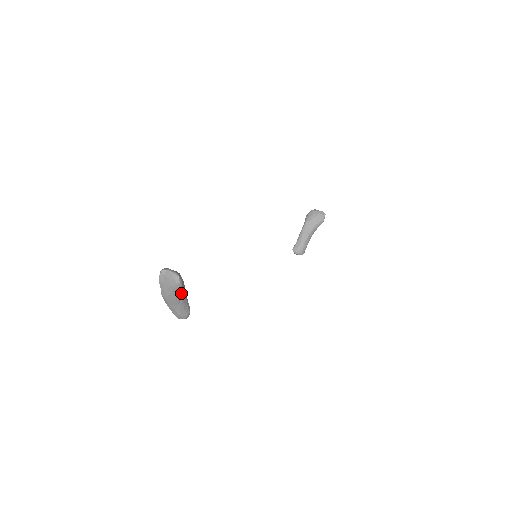
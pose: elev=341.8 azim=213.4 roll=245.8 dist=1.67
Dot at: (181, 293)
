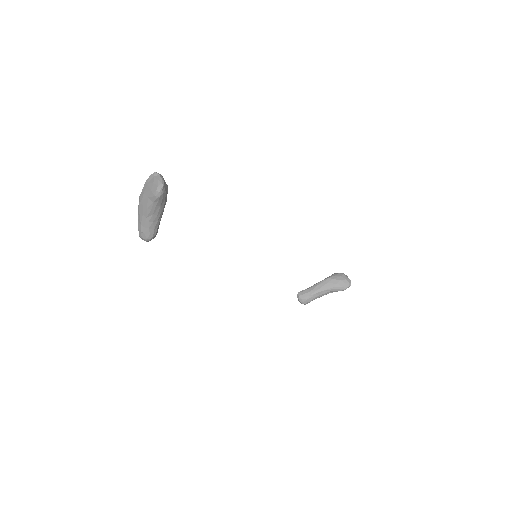
Dot at: (156, 207)
